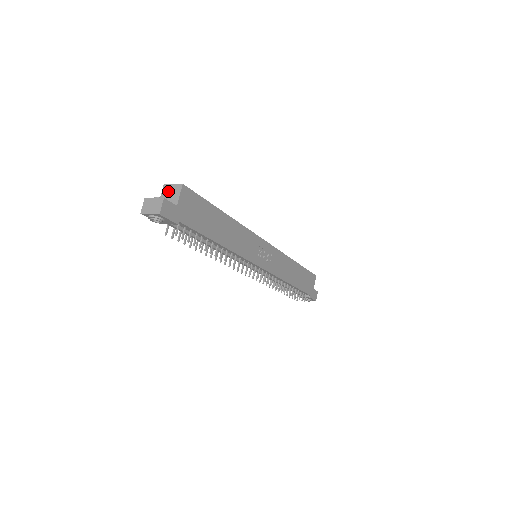
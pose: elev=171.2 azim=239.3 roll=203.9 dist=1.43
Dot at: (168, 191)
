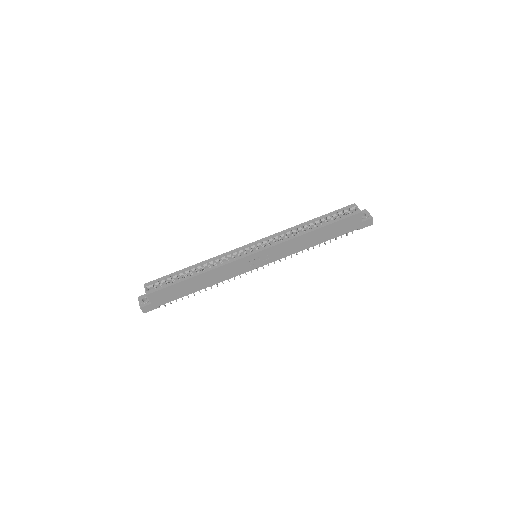
Dot at: occluded
